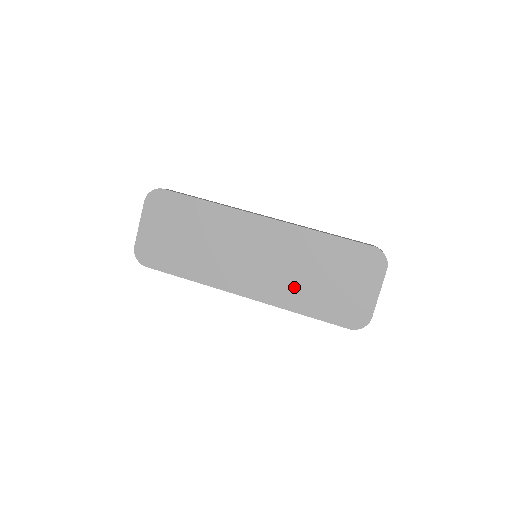
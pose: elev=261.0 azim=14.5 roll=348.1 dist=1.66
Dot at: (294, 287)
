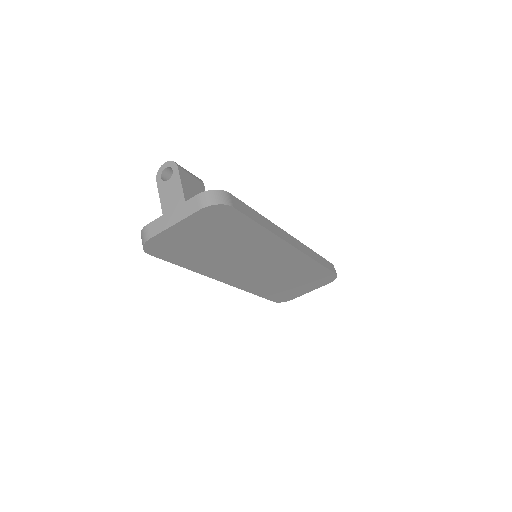
Dot at: (267, 283)
